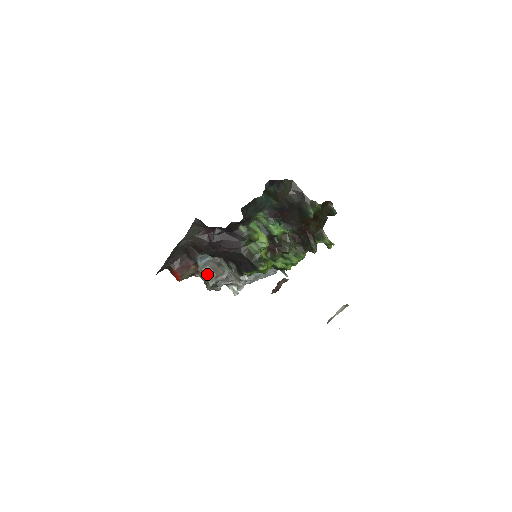
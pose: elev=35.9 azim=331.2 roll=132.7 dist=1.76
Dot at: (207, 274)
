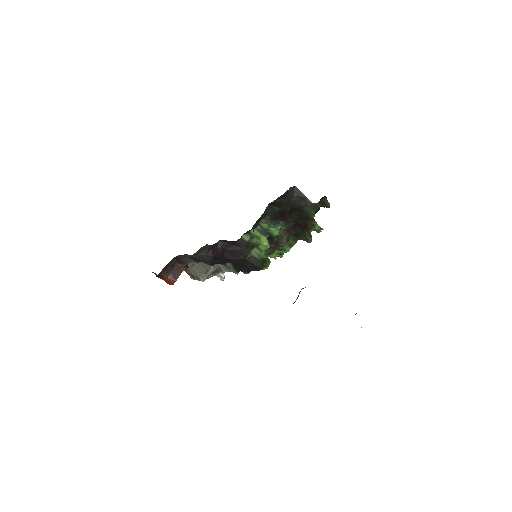
Dot at: (197, 272)
